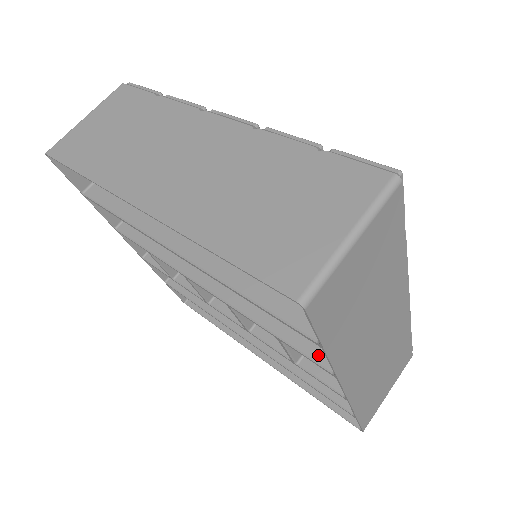
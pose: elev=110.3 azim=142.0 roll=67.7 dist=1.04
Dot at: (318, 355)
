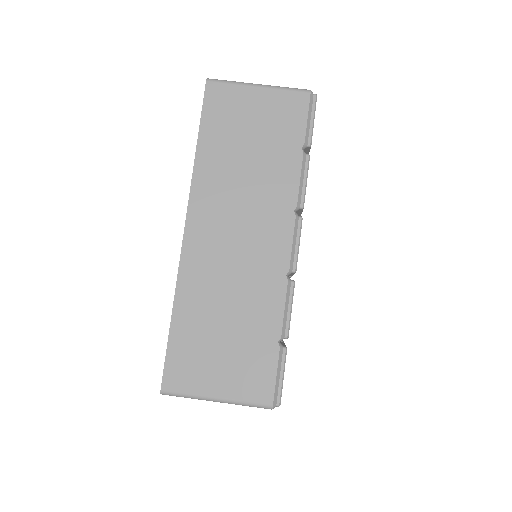
Dot at: occluded
